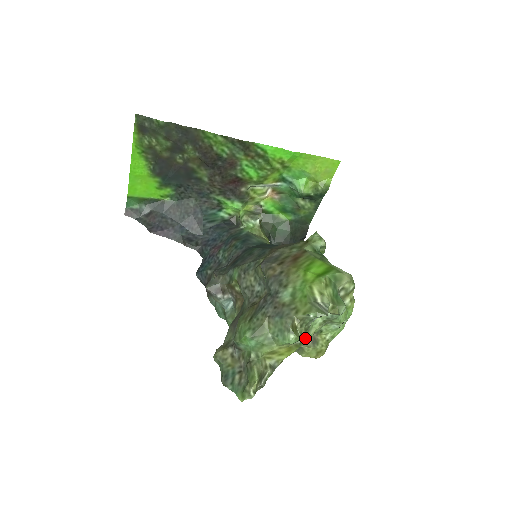
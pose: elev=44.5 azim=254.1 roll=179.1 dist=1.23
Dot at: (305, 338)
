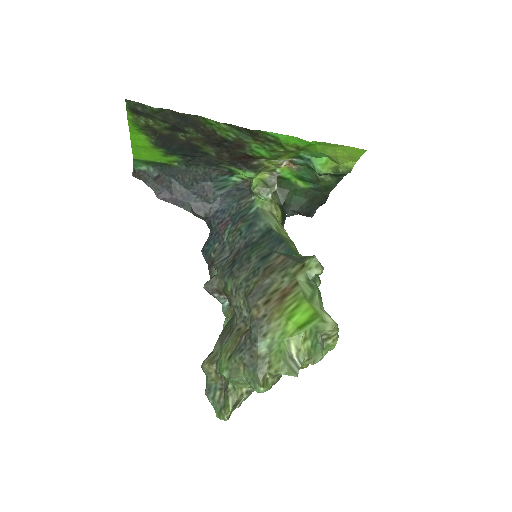
Dot at: (279, 379)
